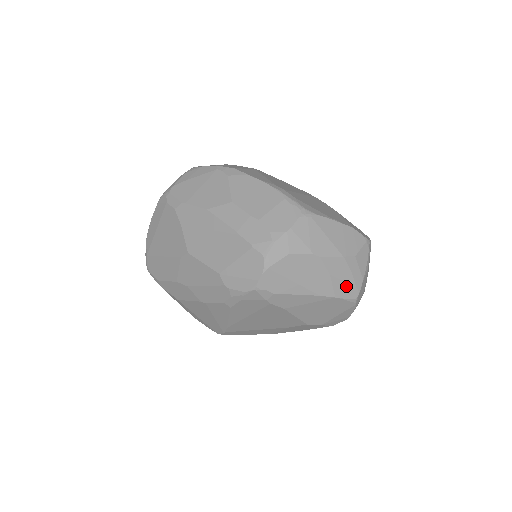
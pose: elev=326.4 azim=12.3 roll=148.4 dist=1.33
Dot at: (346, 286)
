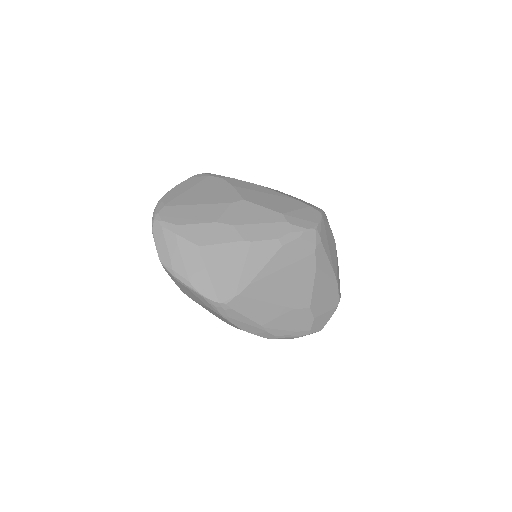
Dot at: (339, 282)
